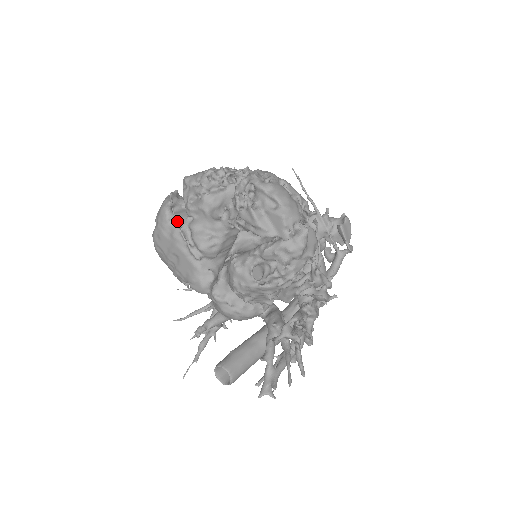
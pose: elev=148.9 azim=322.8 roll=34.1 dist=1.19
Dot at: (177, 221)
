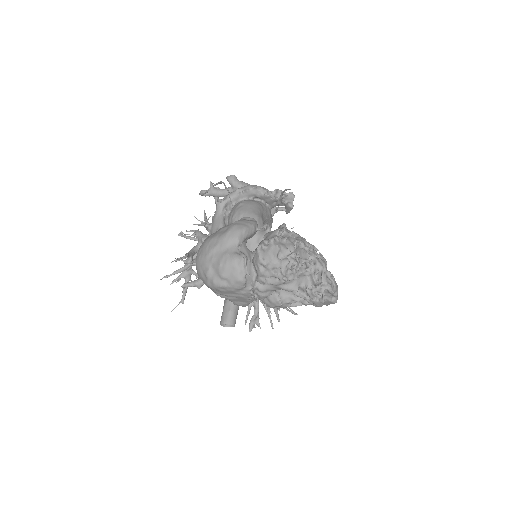
Dot at: (249, 286)
